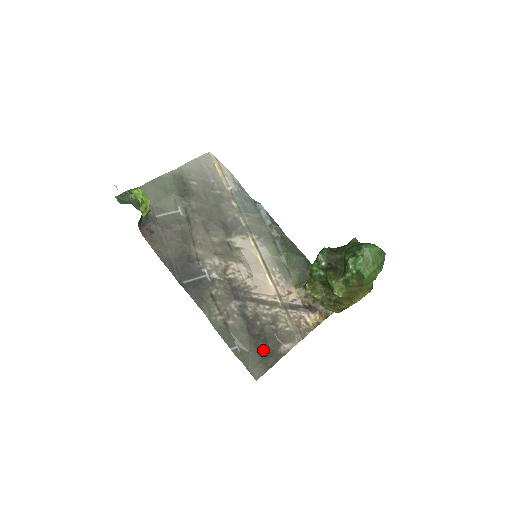
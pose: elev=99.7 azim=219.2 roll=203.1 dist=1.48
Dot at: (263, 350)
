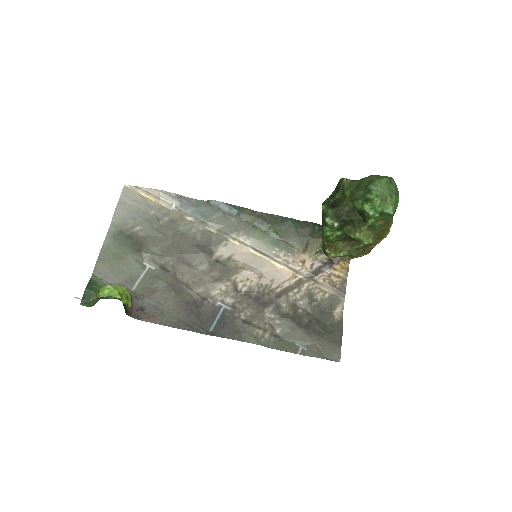
Dot at: (323, 331)
